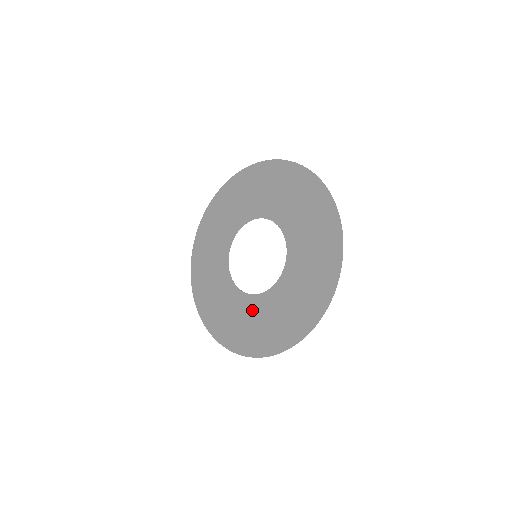
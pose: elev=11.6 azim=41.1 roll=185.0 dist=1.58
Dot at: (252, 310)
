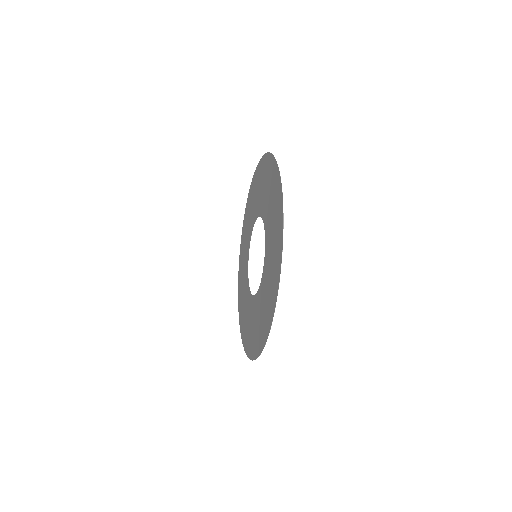
Dot at: (264, 284)
